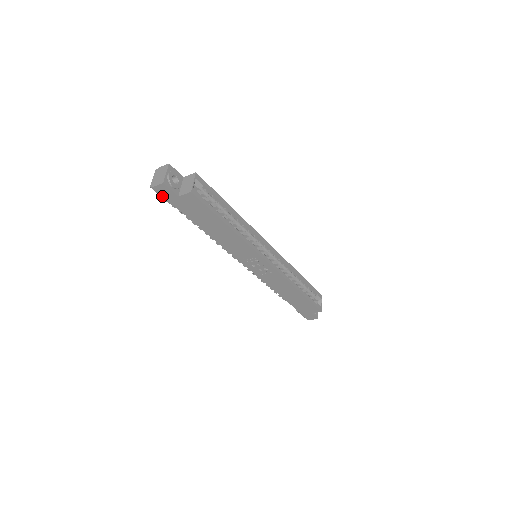
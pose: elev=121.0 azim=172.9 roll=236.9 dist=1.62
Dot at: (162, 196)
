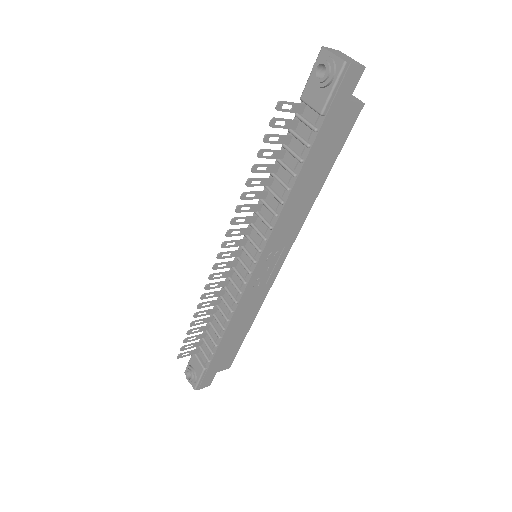
Dot at: (336, 87)
